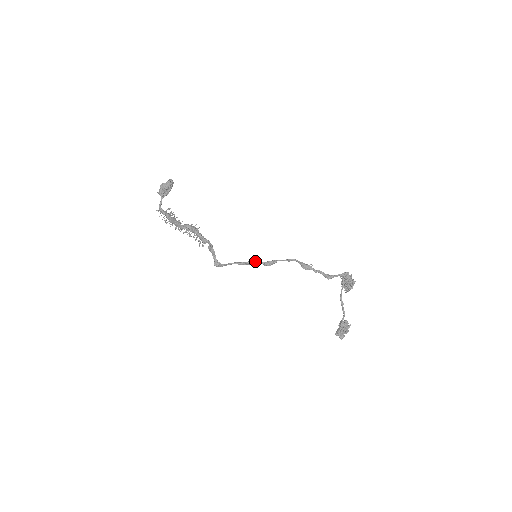
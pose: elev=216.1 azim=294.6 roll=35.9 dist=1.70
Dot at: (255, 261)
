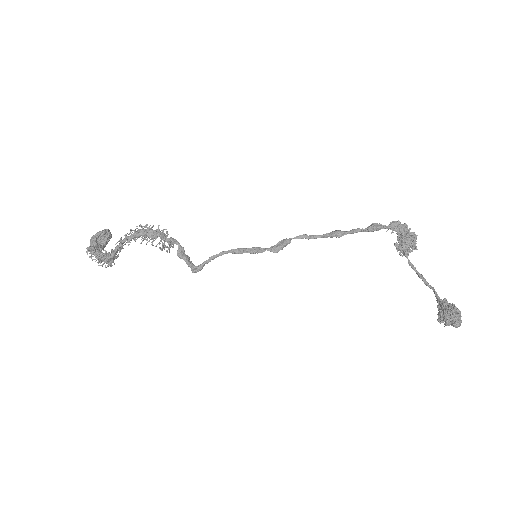
Dot at: (258, 248)
